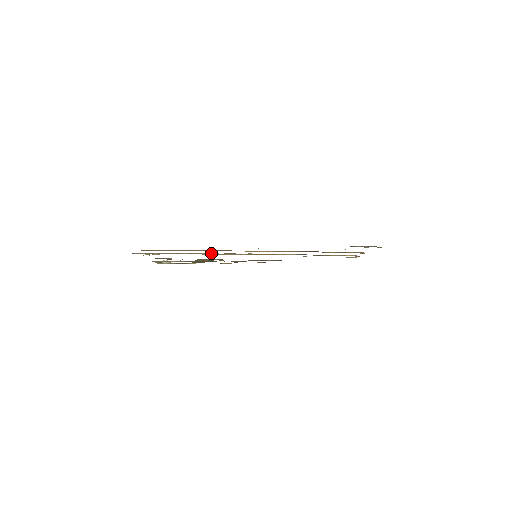
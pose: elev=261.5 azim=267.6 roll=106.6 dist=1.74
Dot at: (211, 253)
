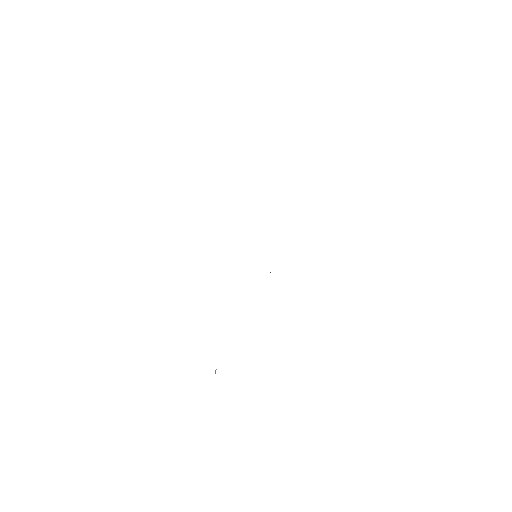
Dot at: occluded
